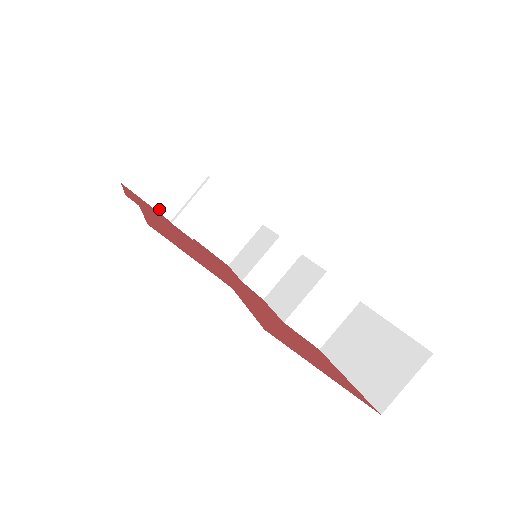
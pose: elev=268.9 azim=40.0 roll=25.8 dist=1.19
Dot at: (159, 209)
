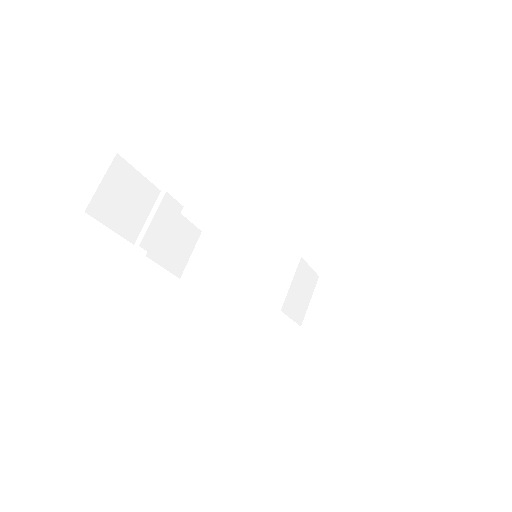
Dot at: (122, 234)
